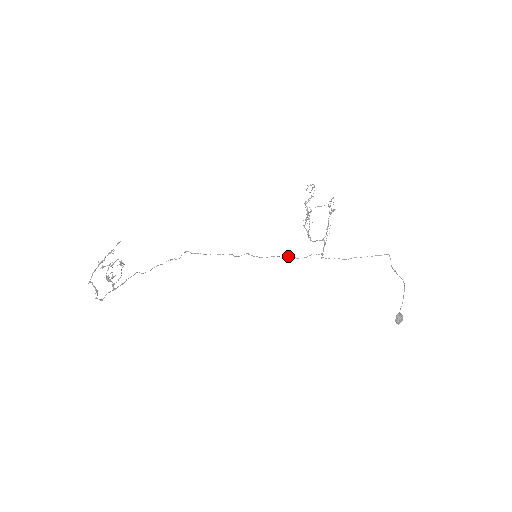
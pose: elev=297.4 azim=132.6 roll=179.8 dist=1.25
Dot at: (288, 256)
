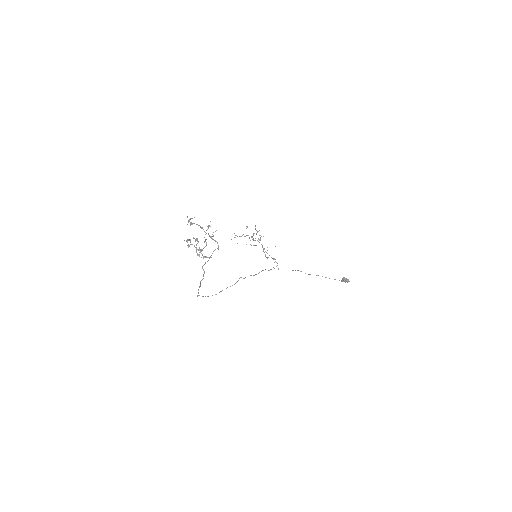
Dot at: occluded
